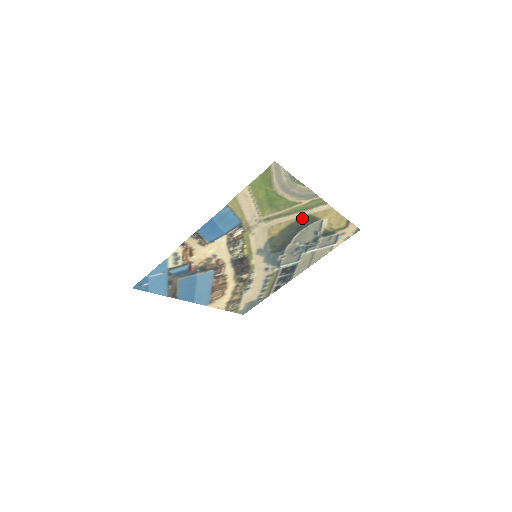
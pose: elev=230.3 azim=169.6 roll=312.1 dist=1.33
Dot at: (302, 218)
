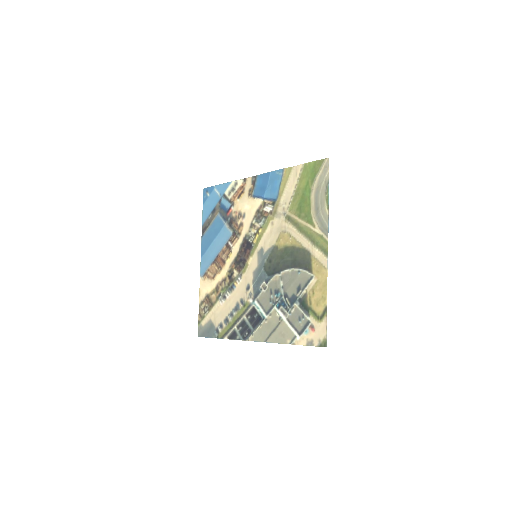
Dot at: (304, 251)
